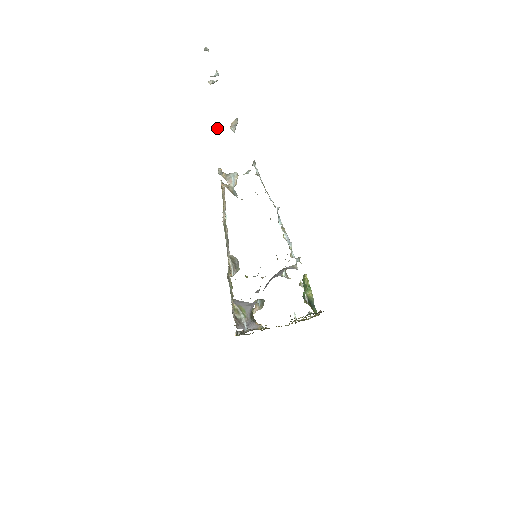
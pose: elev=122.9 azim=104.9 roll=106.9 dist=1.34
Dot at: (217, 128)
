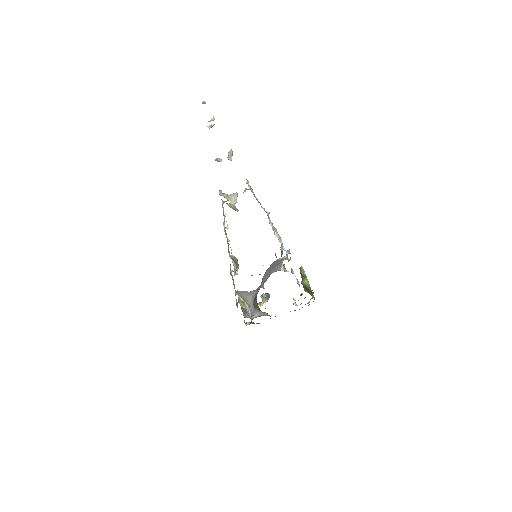
Dot at: (217, 160)
